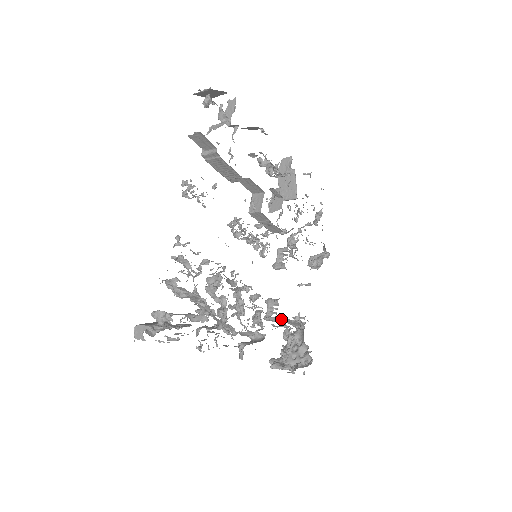
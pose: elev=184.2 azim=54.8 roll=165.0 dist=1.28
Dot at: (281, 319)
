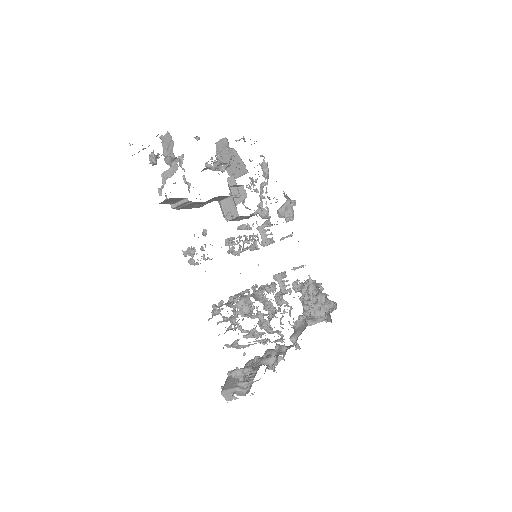
Dot at: occluded
